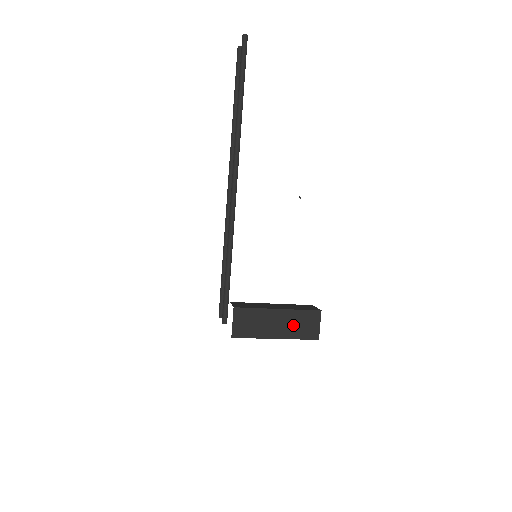
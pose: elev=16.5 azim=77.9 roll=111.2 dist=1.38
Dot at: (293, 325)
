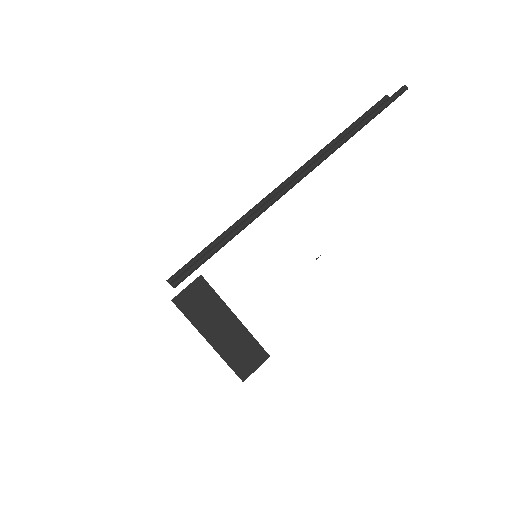
Dot at: (235, 345)
